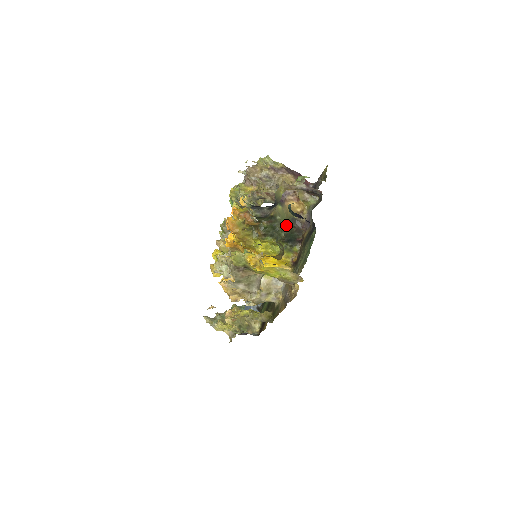
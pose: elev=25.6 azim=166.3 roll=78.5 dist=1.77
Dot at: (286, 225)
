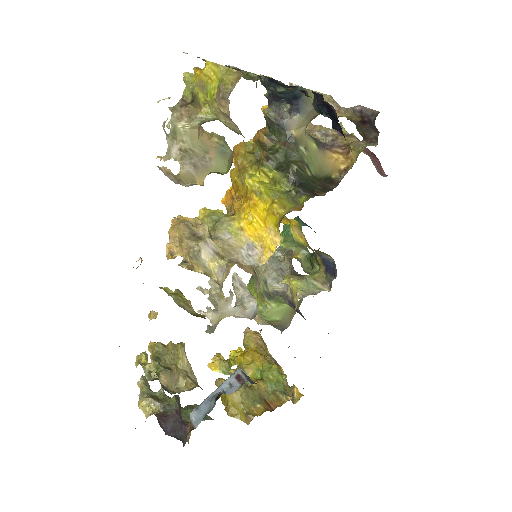
Dot at: (310, 172)
